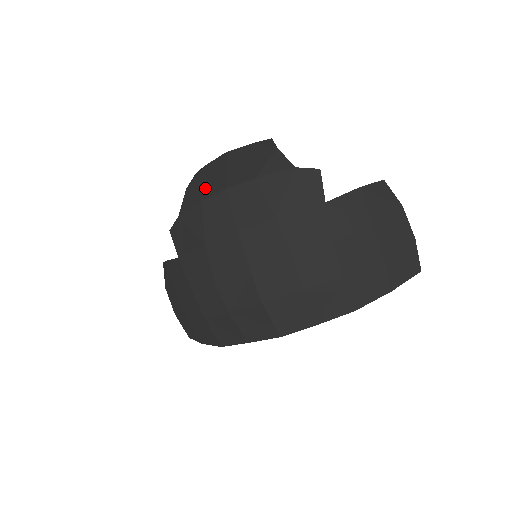
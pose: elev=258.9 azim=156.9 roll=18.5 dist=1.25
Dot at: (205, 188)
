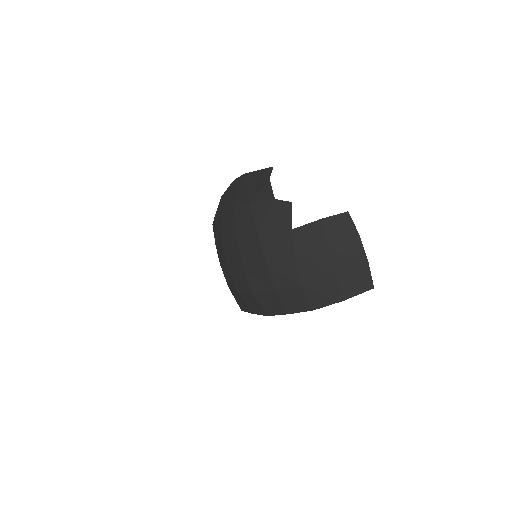
Dot at: (227, 201)
